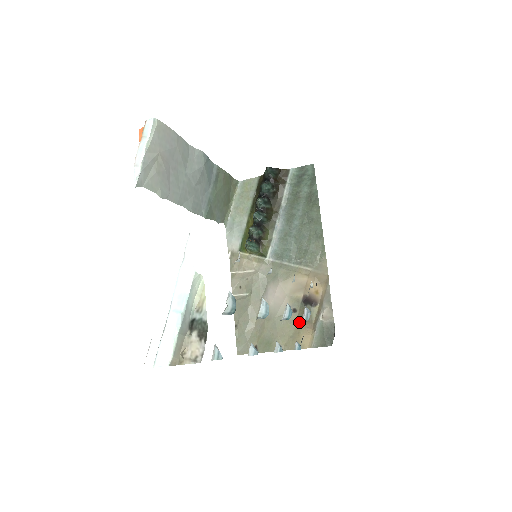
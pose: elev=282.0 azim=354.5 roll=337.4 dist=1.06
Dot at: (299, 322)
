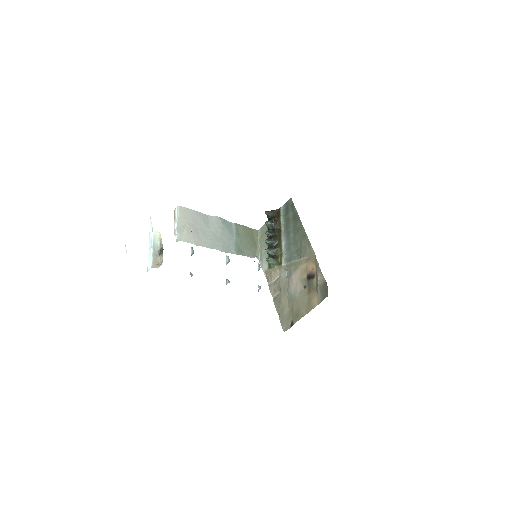
Dot at: (309, 292)
